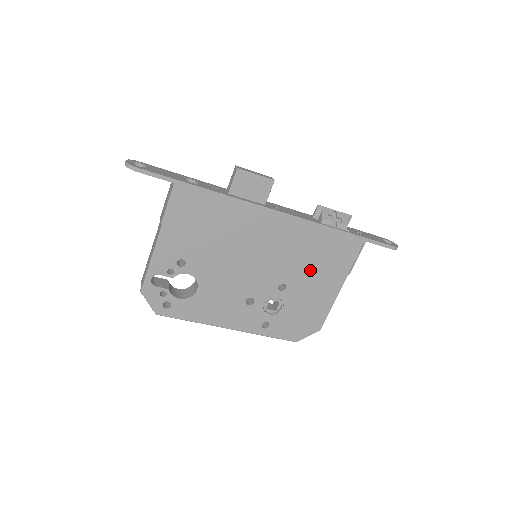
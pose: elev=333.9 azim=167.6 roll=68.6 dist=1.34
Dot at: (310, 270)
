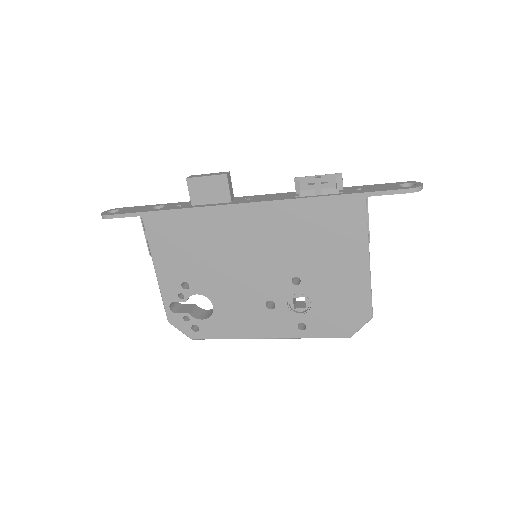
Dot at: (317, 252)
